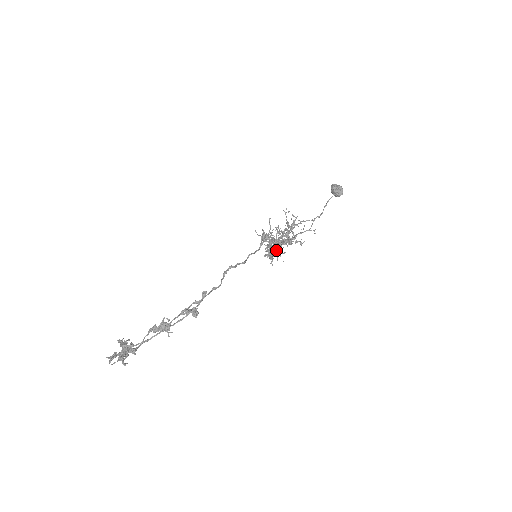
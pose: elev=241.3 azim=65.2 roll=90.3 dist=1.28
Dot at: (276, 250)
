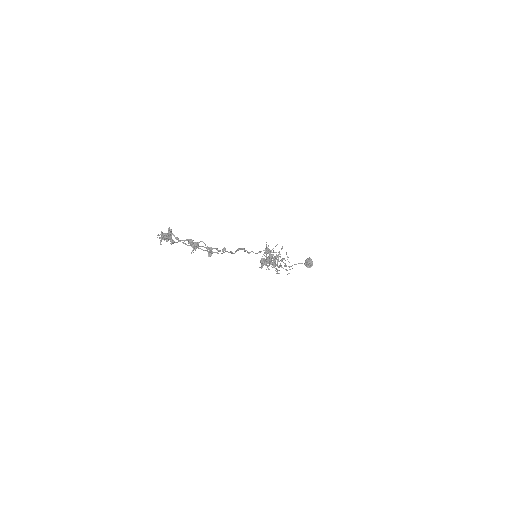
Dot at: occluded
